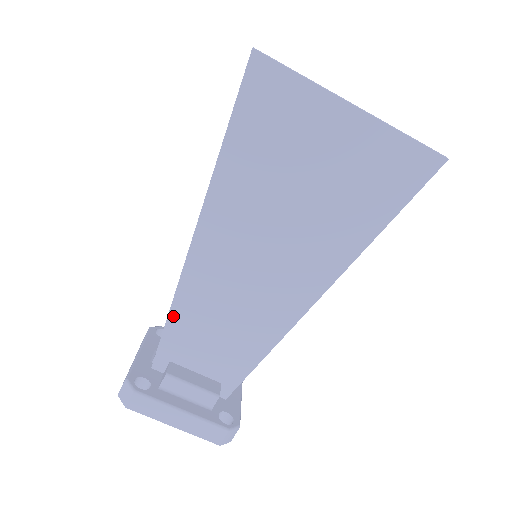
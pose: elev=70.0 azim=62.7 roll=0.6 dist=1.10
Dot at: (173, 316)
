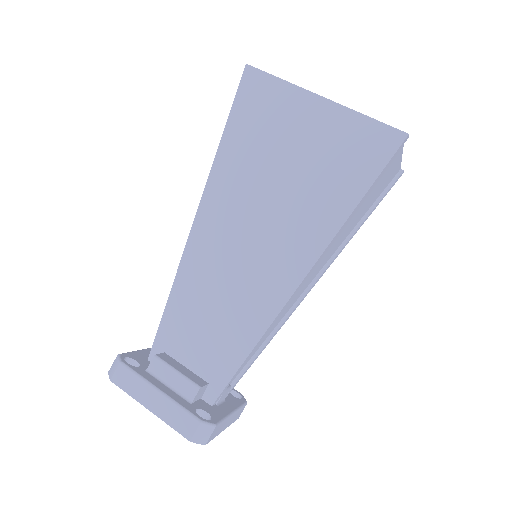
Dot at: (172, 299)
